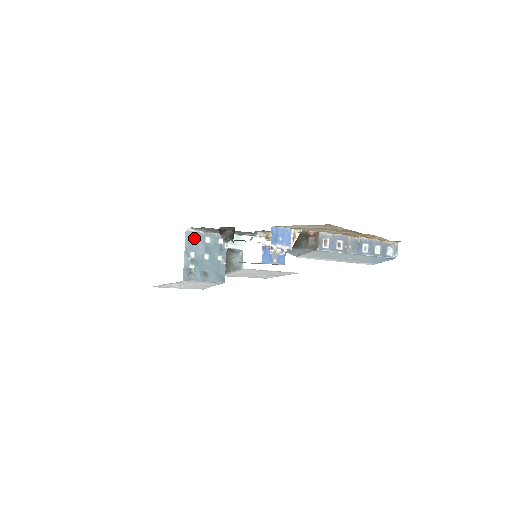
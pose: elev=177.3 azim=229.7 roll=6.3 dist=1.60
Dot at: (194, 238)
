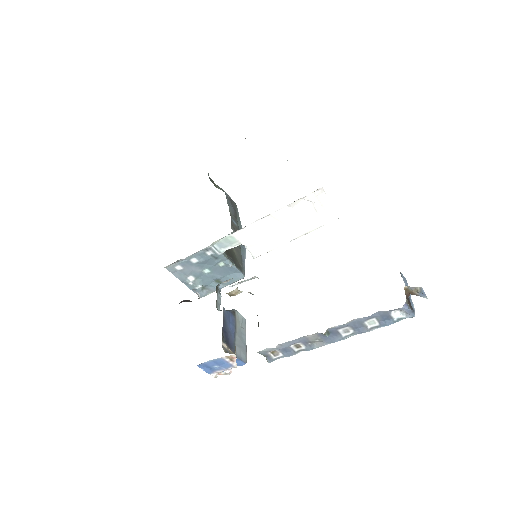
Dot at: (179, 267)
